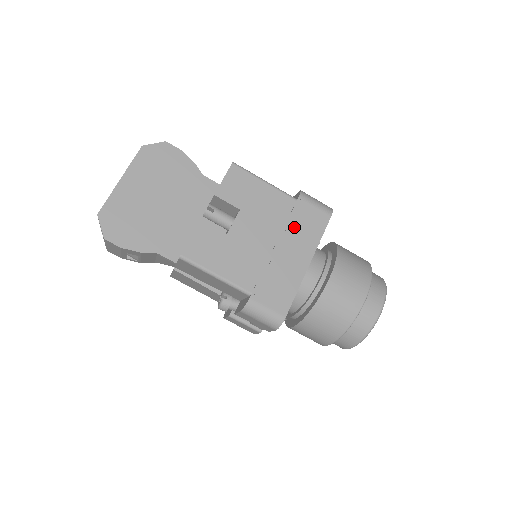
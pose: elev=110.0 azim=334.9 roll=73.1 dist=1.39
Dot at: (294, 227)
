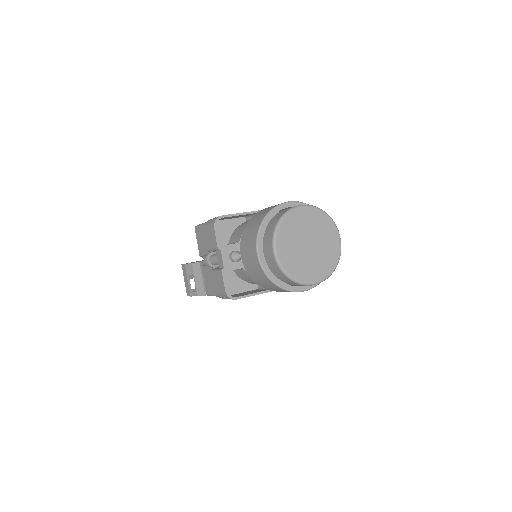
Dot at: occluded
